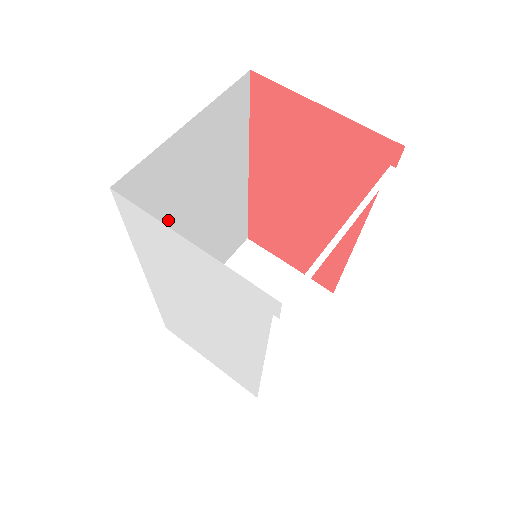
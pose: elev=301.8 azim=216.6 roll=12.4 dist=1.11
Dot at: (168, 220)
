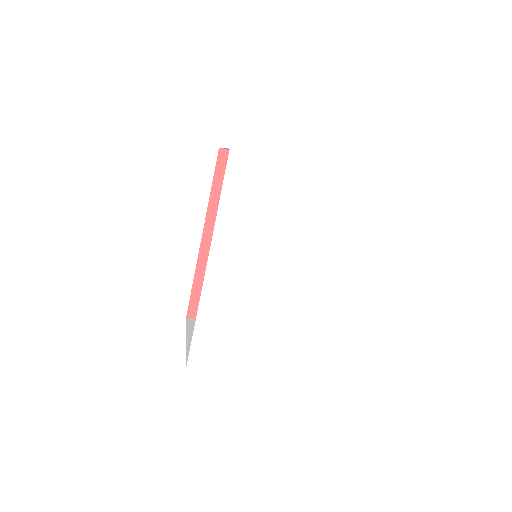
Dot at: occluded
